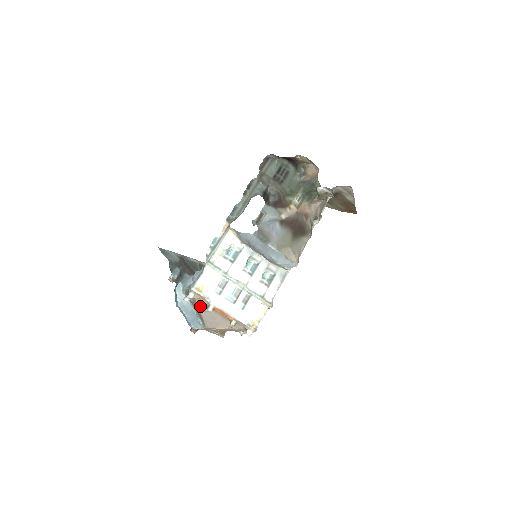
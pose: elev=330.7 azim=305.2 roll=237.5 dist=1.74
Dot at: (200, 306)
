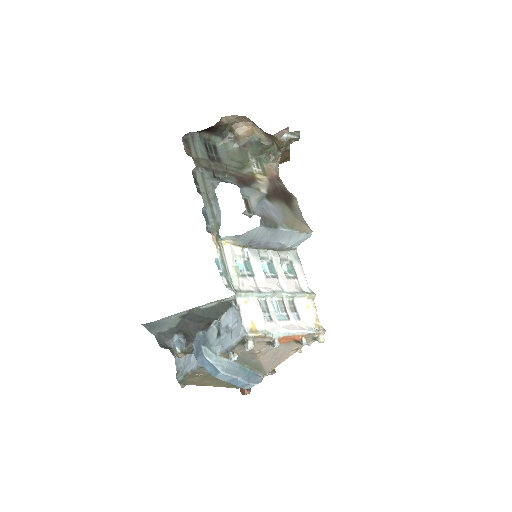
Dot at: (258, 351)
